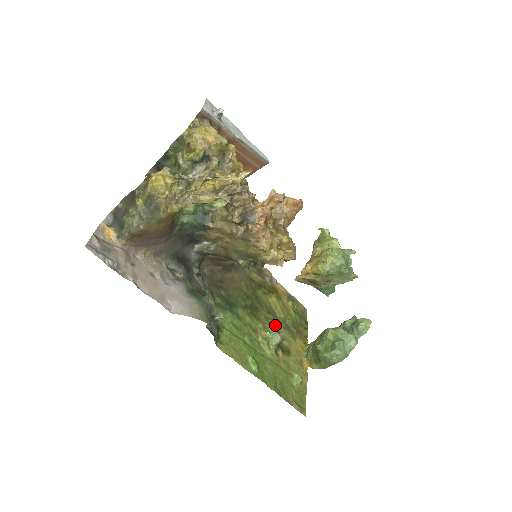
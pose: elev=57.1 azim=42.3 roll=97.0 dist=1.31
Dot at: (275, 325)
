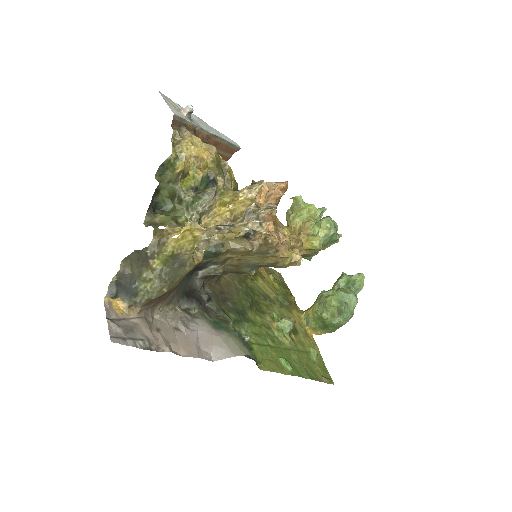
Dot at: (275, 309)
